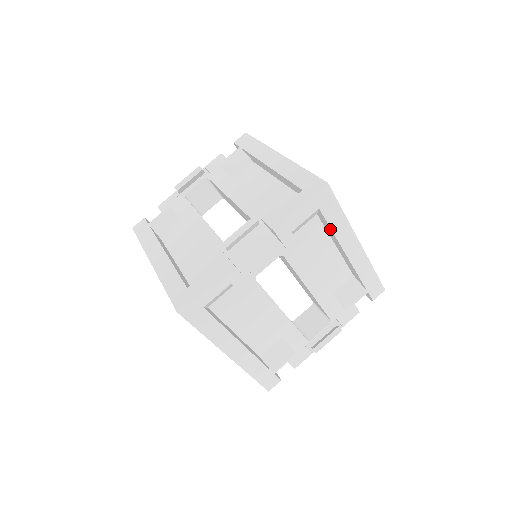
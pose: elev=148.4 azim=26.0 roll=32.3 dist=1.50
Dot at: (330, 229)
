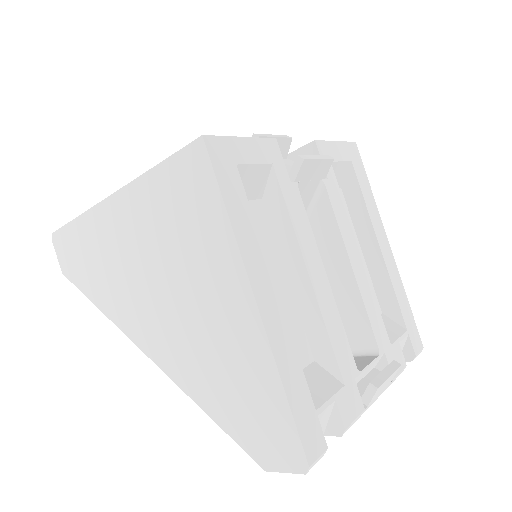
Dot at: (361, 200)
